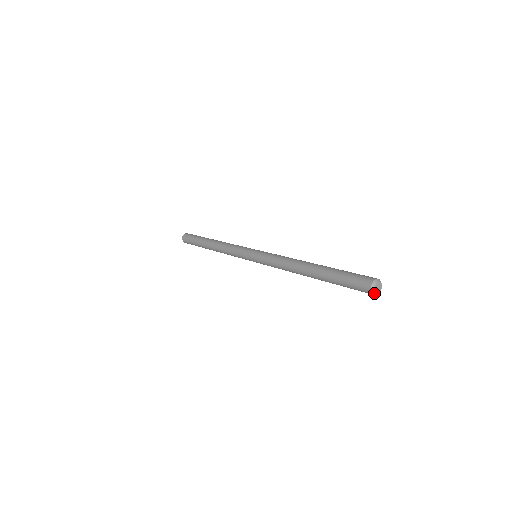
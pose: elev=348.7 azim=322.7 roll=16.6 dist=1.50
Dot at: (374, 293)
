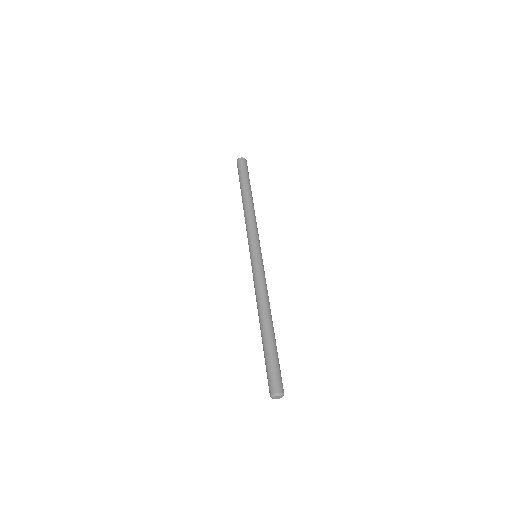
Dot at: (272, 398)
